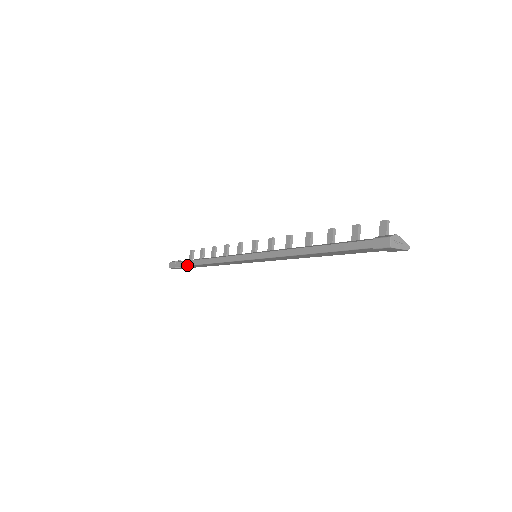
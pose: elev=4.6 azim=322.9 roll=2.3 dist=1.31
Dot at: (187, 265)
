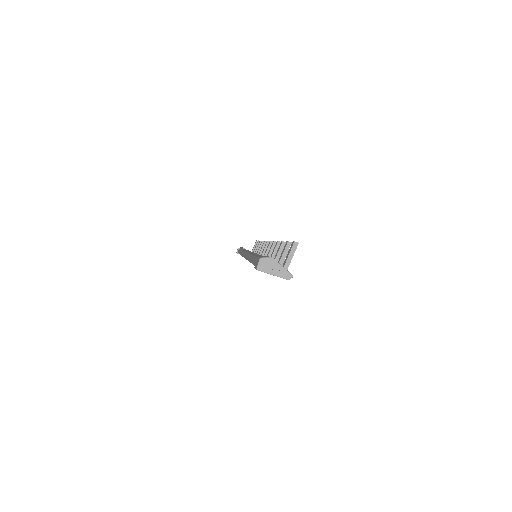
Dot at: occluded
